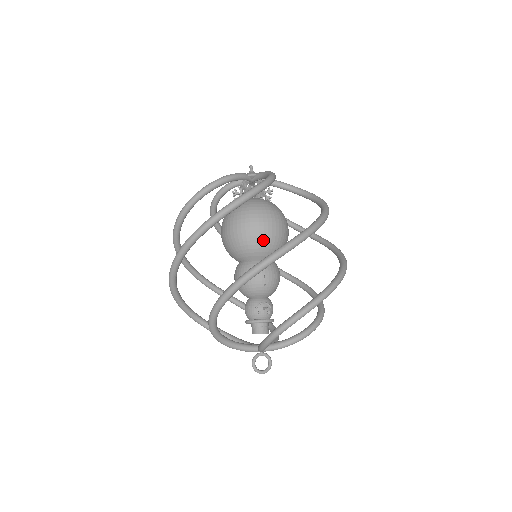
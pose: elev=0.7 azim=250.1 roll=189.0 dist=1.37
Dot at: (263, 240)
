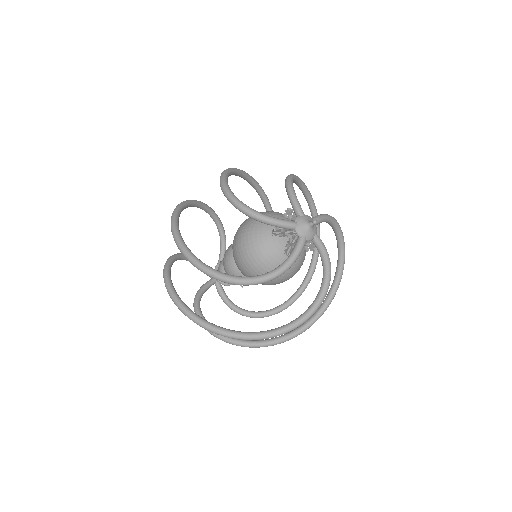
Dot at: occluded
